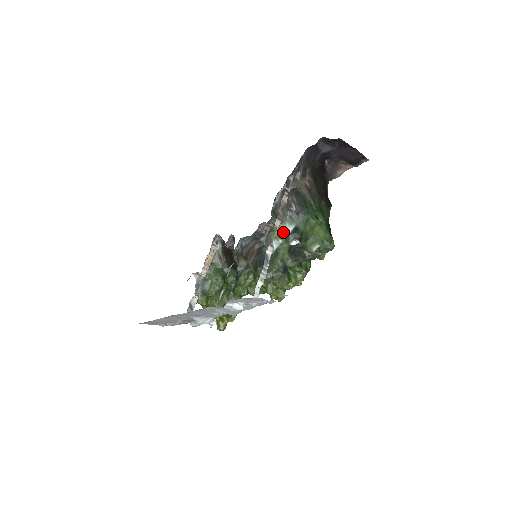
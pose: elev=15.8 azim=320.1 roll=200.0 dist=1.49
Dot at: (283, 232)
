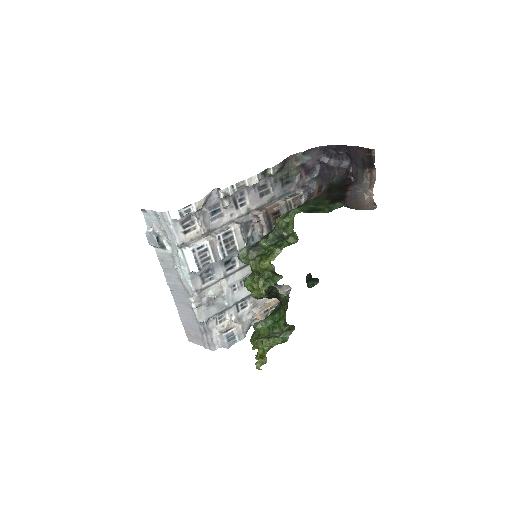
Dot at: occluded
